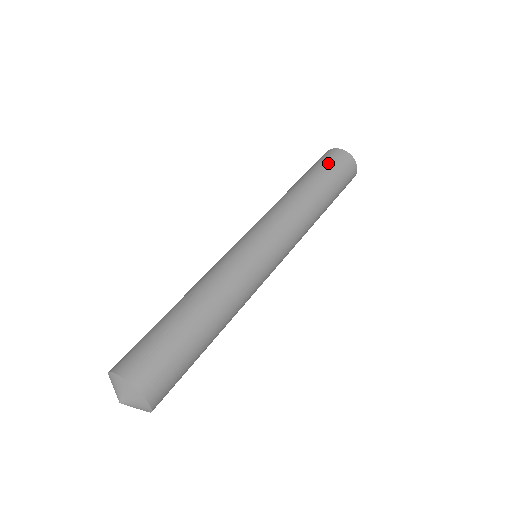
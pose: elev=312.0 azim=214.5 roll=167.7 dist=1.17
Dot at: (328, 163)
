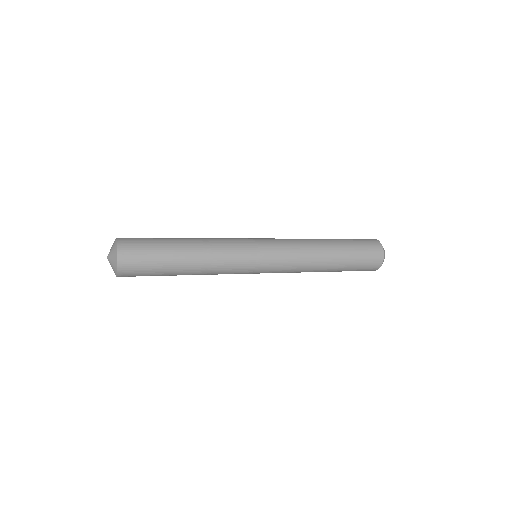
Dot at: occluded
